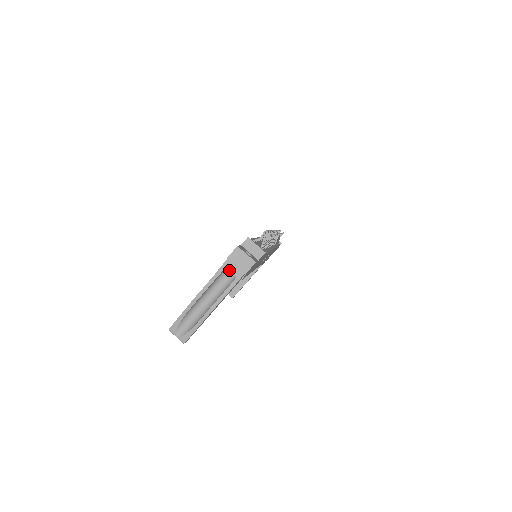
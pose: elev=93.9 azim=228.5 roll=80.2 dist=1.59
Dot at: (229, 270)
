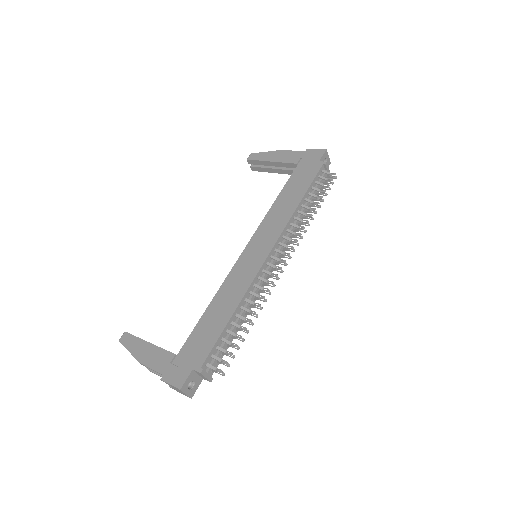
Dot at: occluded
